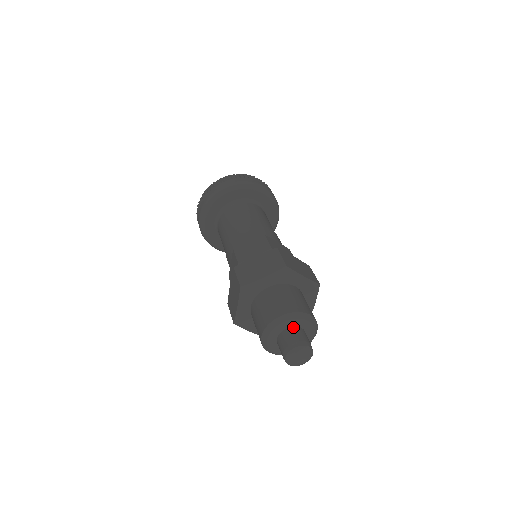
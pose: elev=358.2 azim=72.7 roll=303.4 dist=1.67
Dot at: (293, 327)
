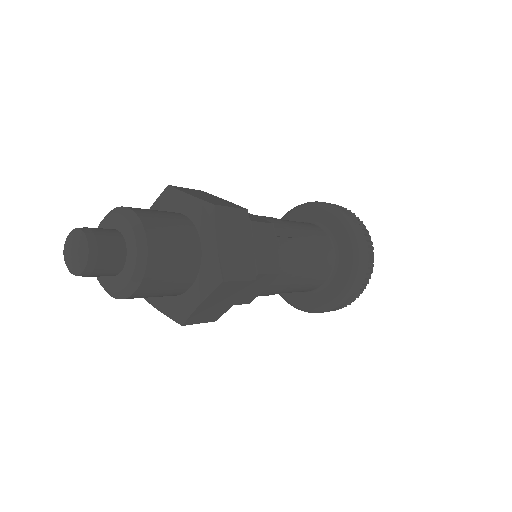
Dot at: occluded
